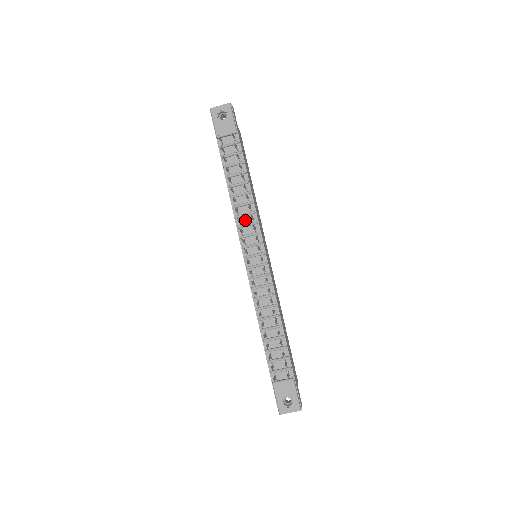
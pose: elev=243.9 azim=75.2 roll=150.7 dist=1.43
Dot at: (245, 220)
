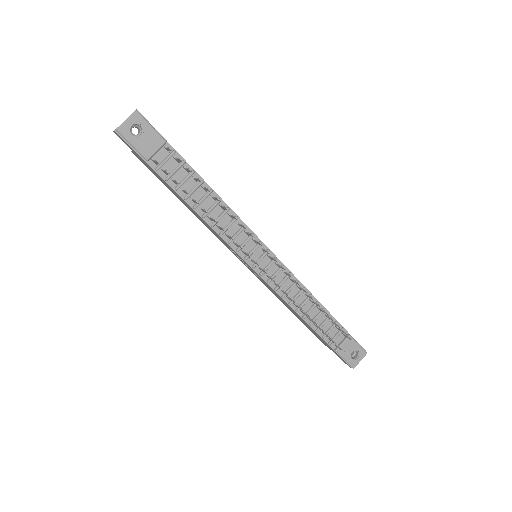
Dot at: (231, 231)
